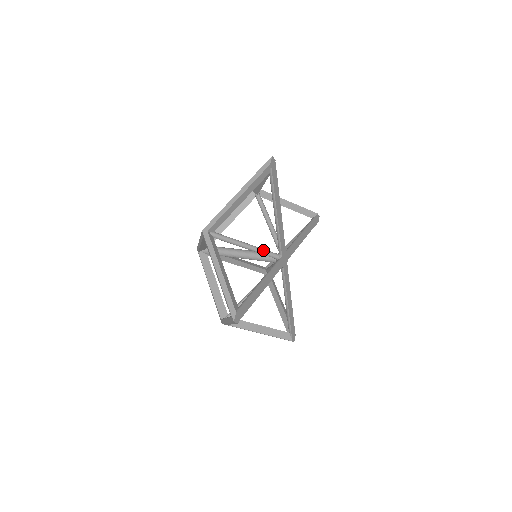
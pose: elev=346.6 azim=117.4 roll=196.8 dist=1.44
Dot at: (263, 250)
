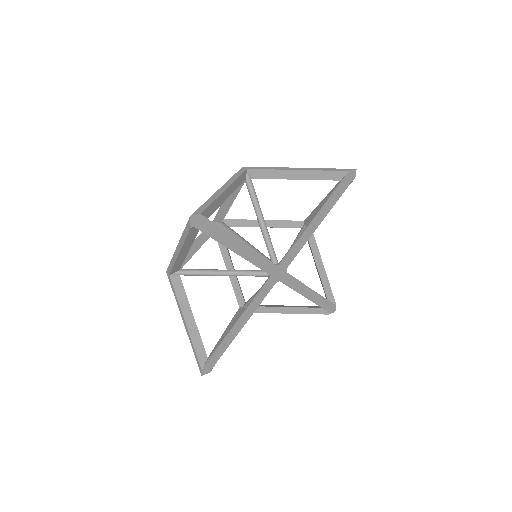
Dot at: (245, 274)
